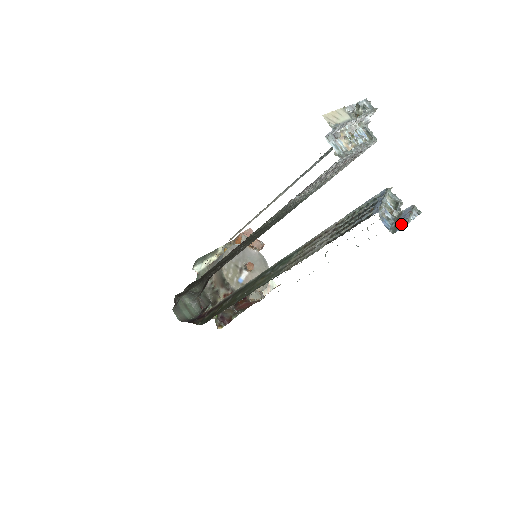
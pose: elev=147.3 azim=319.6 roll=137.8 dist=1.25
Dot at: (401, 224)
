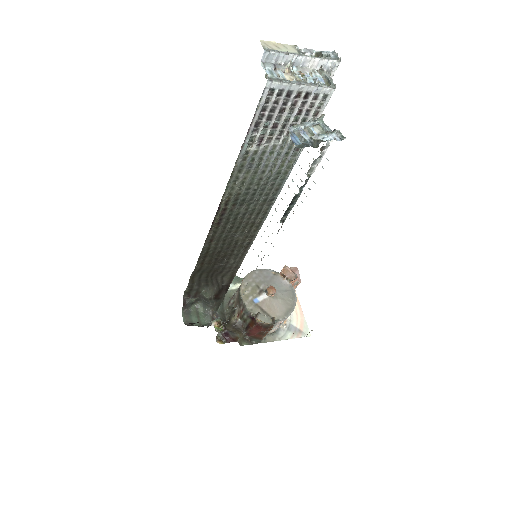
Dot at: occluded
